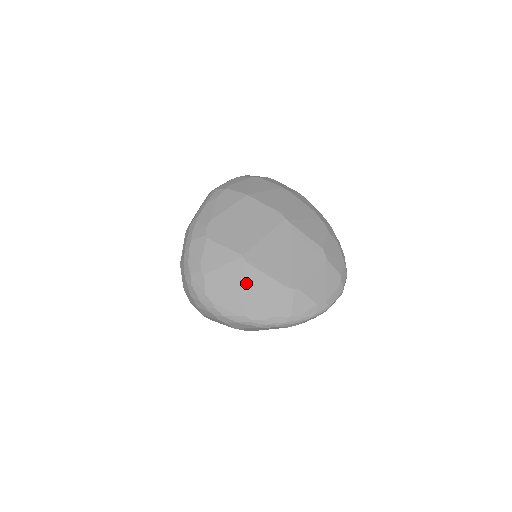
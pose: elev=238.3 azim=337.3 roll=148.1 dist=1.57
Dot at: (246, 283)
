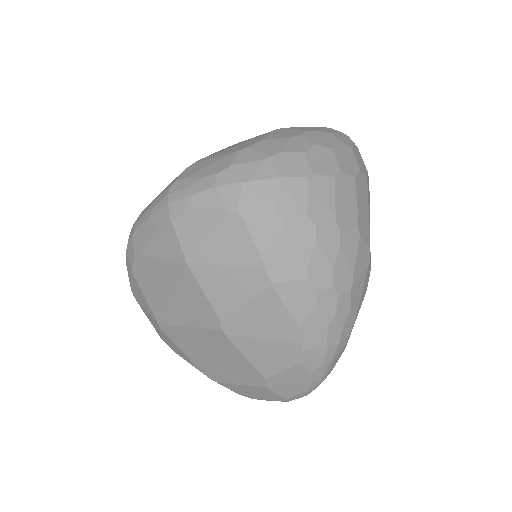
Dot at: (164, 338)
